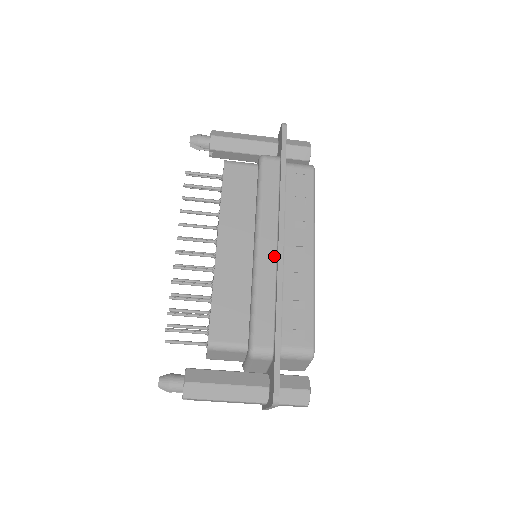
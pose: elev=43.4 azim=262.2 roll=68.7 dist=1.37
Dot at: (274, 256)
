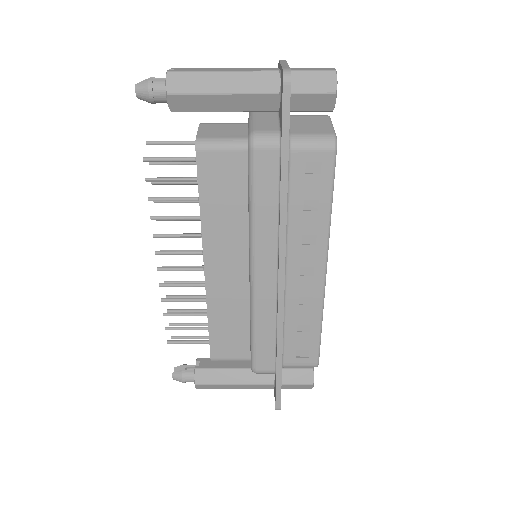
Dot at: (274, 287)
